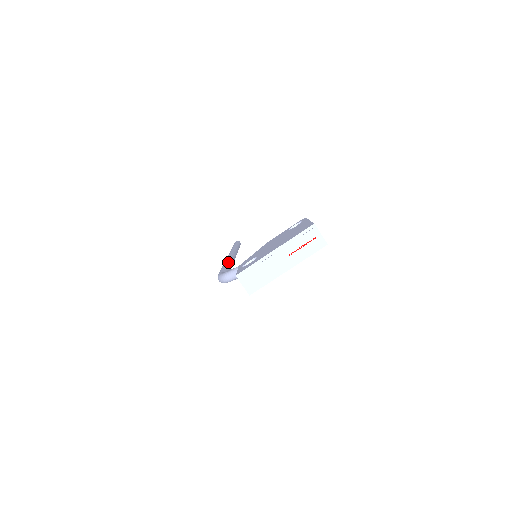
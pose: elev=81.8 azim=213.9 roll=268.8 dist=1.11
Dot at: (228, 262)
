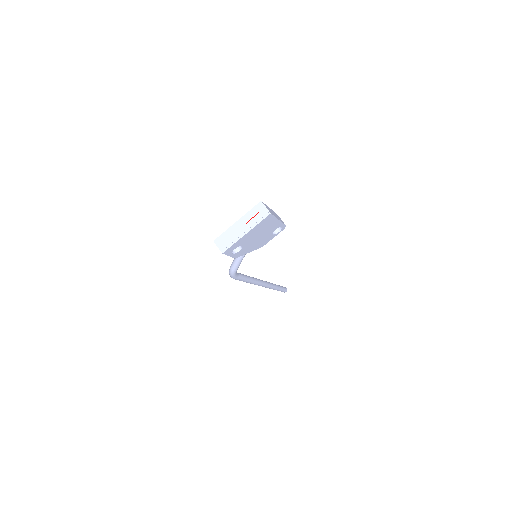
Dot at: occluded
